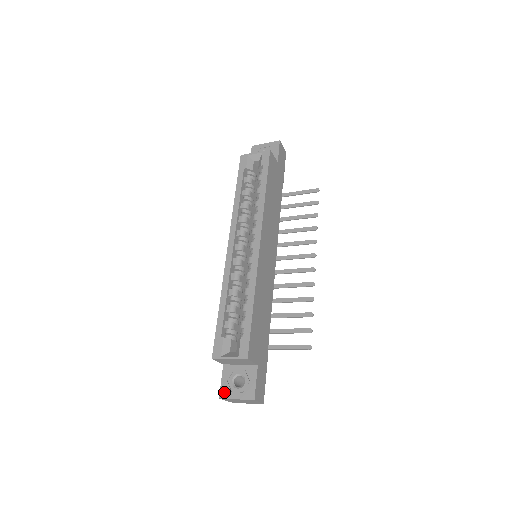
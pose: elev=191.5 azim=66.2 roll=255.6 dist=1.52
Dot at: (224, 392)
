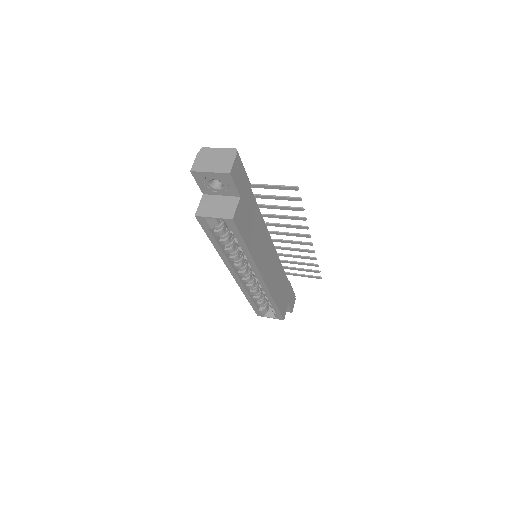
Dot at: occluded
